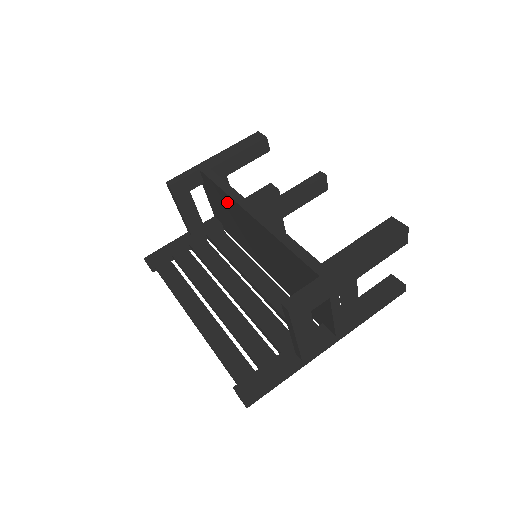
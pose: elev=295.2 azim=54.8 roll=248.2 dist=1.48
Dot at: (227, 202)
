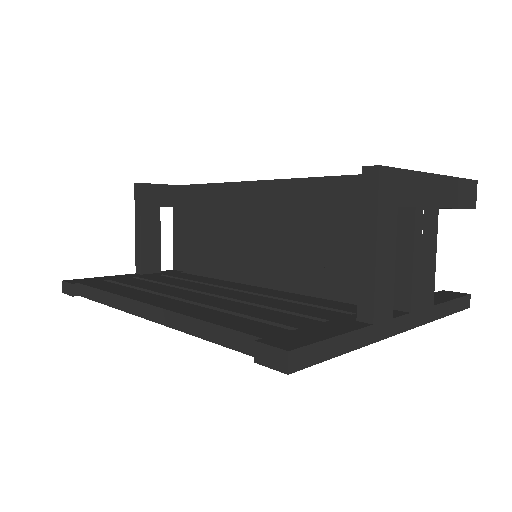
Dot at: (218, 202)
